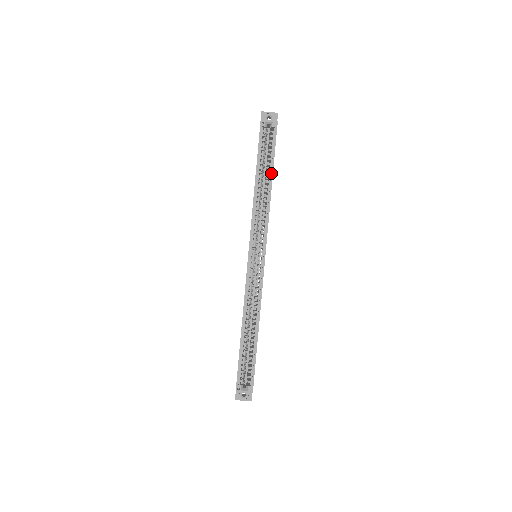
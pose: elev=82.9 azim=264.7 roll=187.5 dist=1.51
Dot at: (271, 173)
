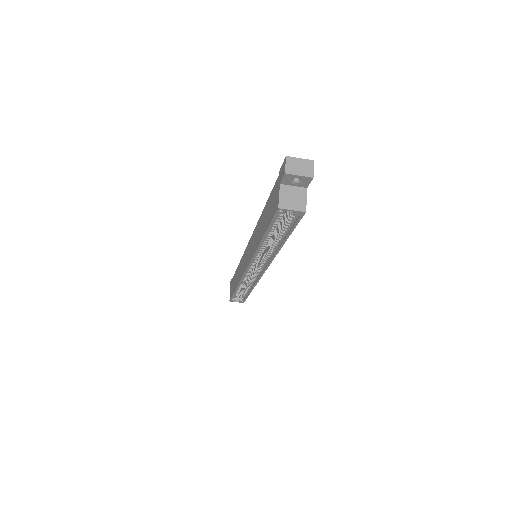
Dot at: (283, 241)
